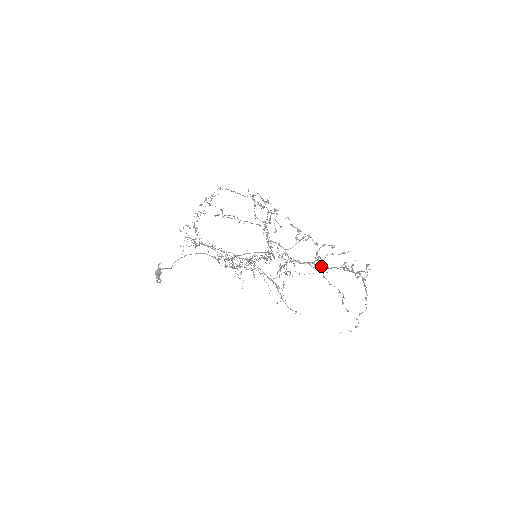
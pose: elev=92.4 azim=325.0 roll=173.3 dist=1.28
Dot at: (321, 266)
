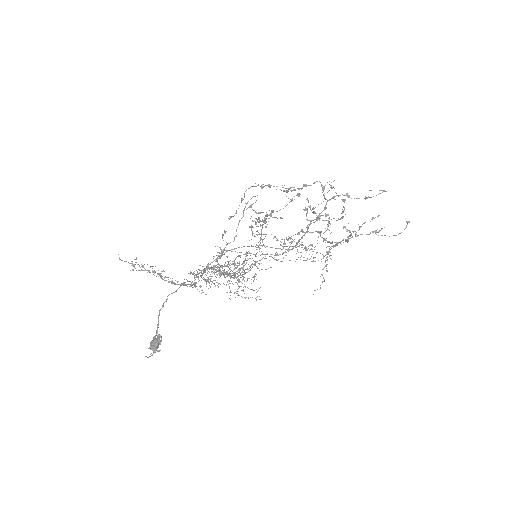
Dot at: (349, 238)
